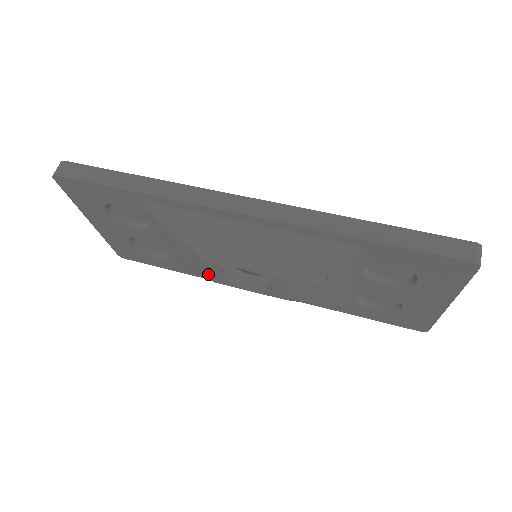
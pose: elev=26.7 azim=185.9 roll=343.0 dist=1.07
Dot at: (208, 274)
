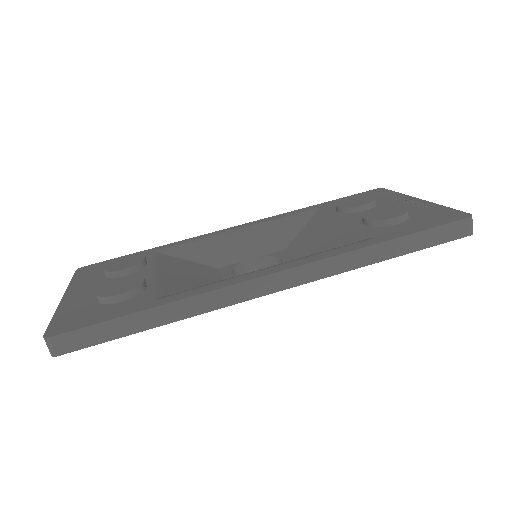
Dot at: occluded
